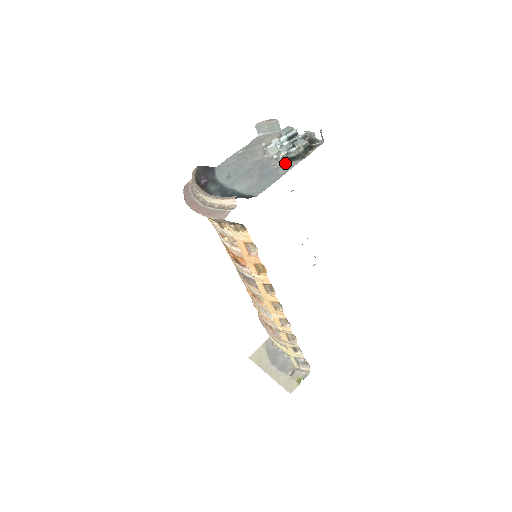
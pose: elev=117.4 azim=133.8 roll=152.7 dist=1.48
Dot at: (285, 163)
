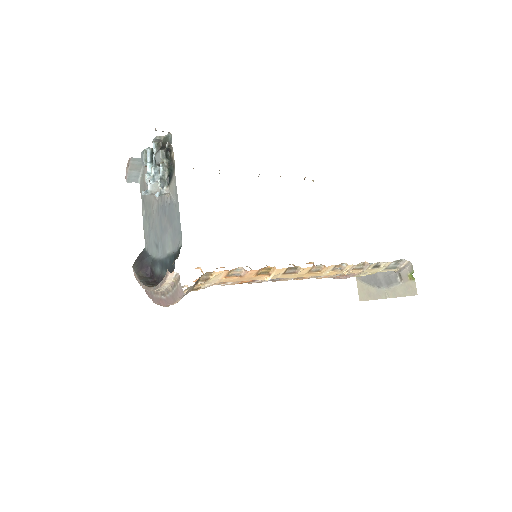
Dot at: (169, 189)
